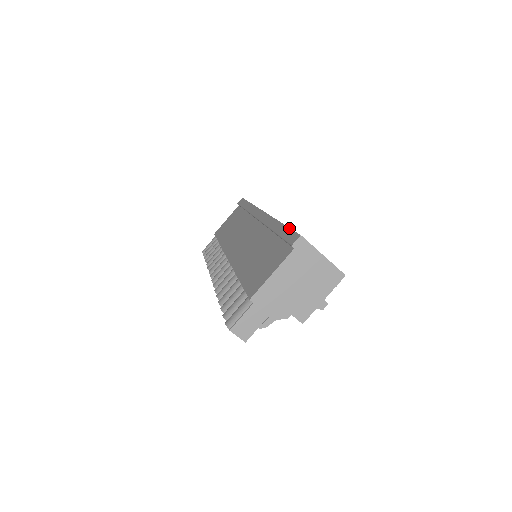
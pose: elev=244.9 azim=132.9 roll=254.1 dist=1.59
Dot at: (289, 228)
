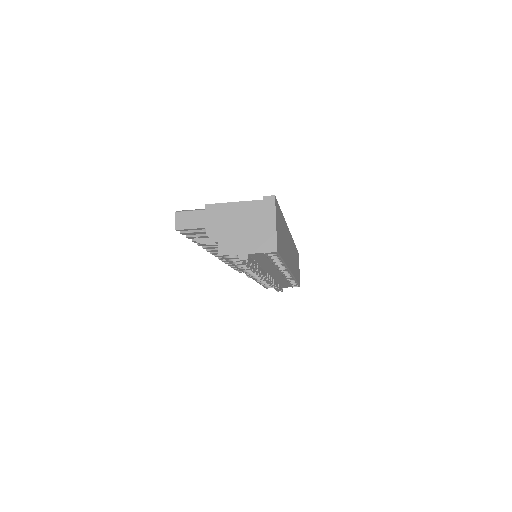
Dot at: occluded
